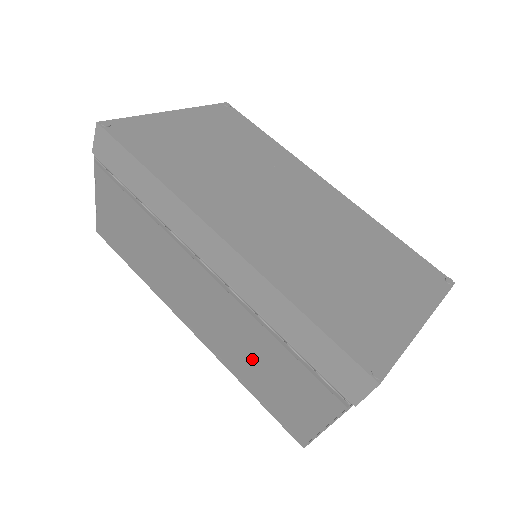
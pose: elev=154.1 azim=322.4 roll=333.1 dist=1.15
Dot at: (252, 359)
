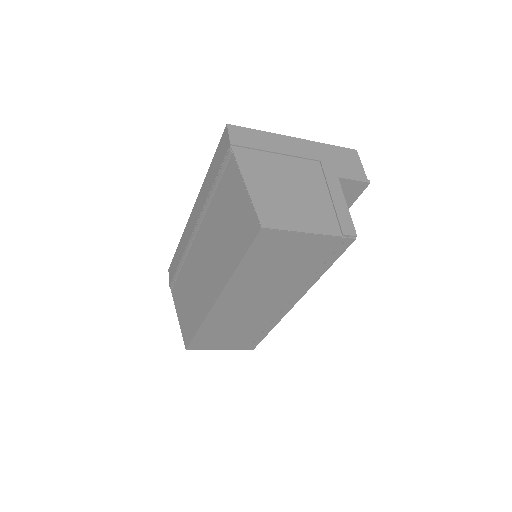
Dot at: (222, 236)
